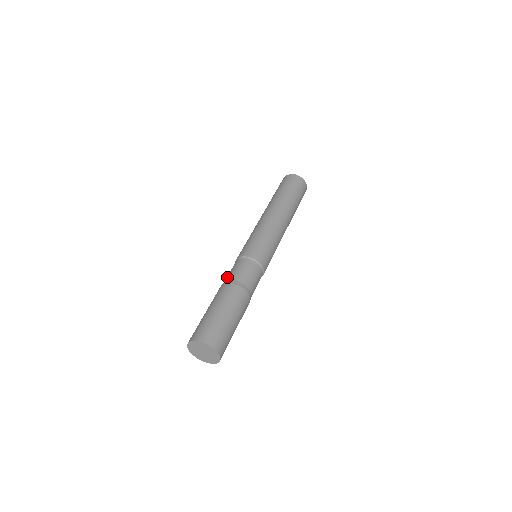
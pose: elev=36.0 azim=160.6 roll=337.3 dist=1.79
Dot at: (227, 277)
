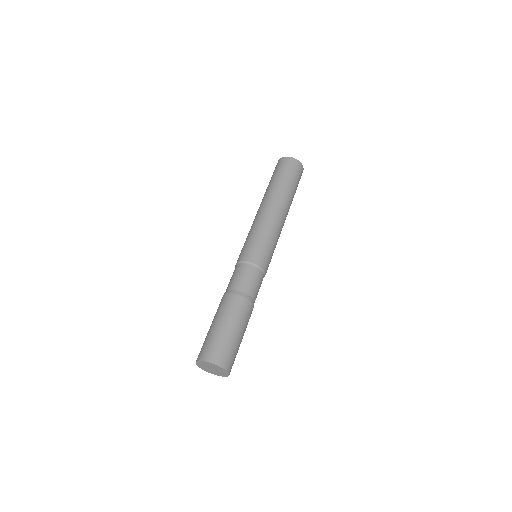
Dot at: (236, 284)
